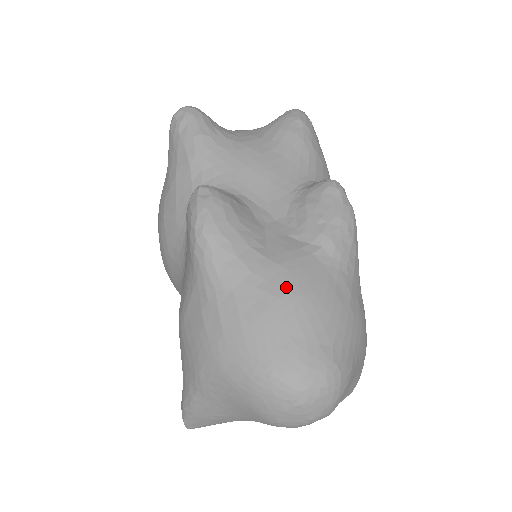
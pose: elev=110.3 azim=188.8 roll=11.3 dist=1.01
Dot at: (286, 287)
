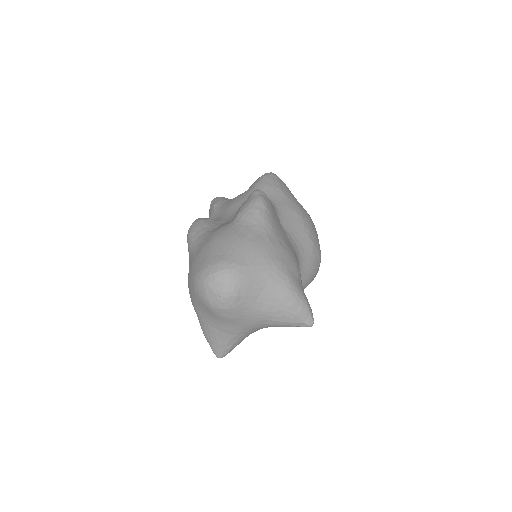
Dot at: (210, 239)
